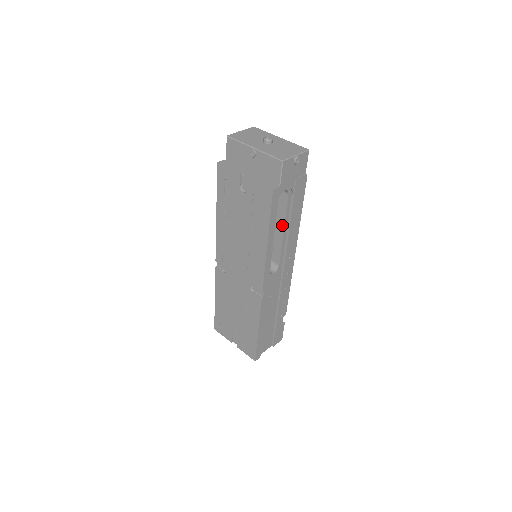
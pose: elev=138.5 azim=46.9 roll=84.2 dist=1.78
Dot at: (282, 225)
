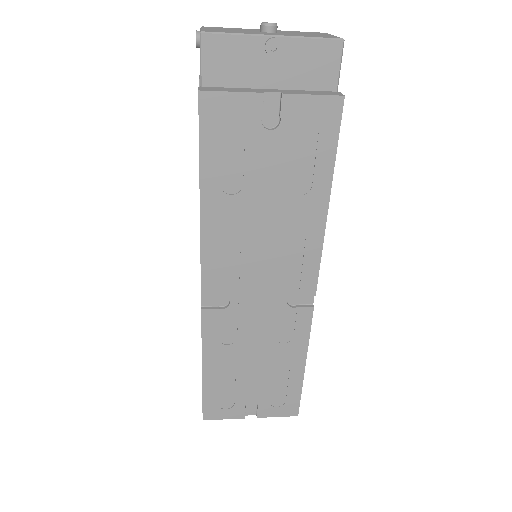
Dot at: occluded
